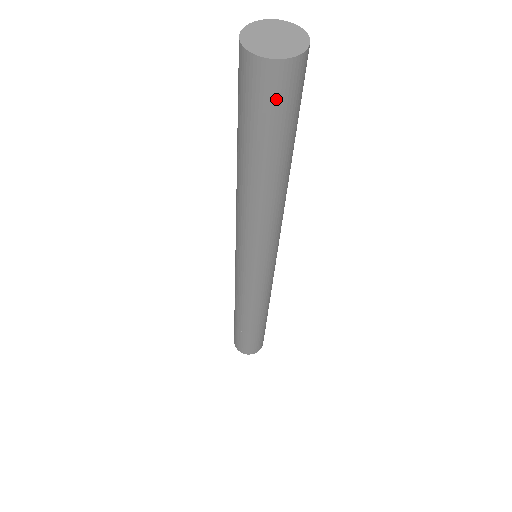
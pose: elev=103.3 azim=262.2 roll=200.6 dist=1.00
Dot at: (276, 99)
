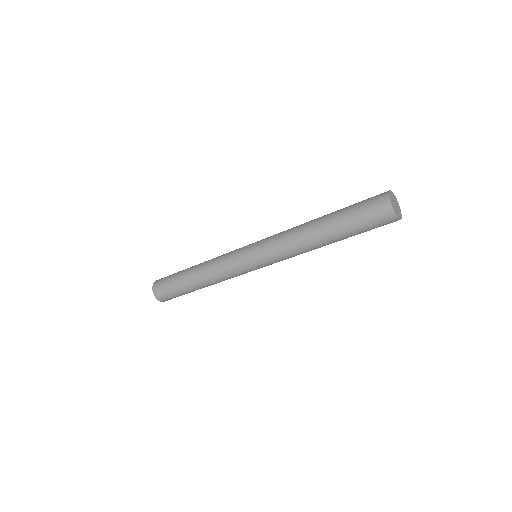
Dot at: (379, 224)
